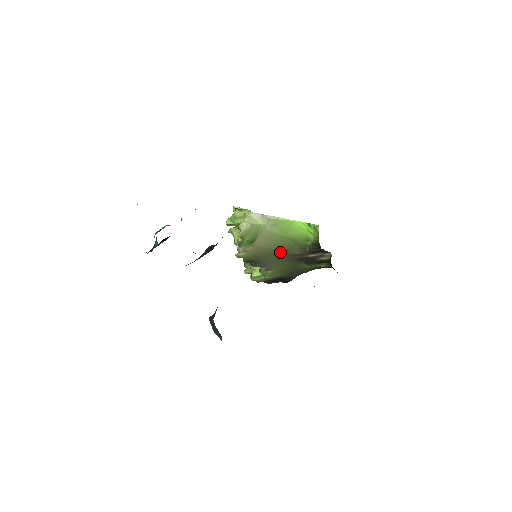
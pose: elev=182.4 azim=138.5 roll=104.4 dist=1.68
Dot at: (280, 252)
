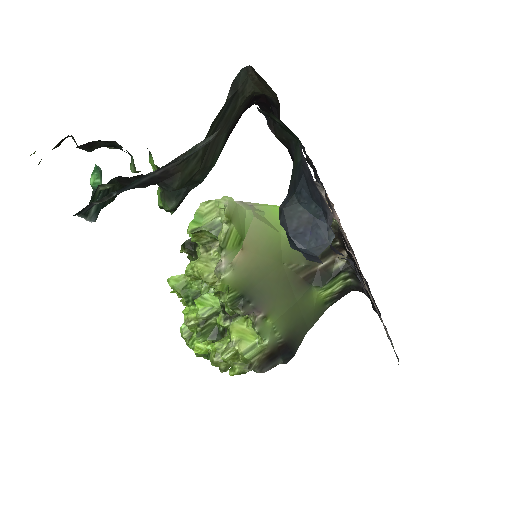
Dot at: (279, 268)
